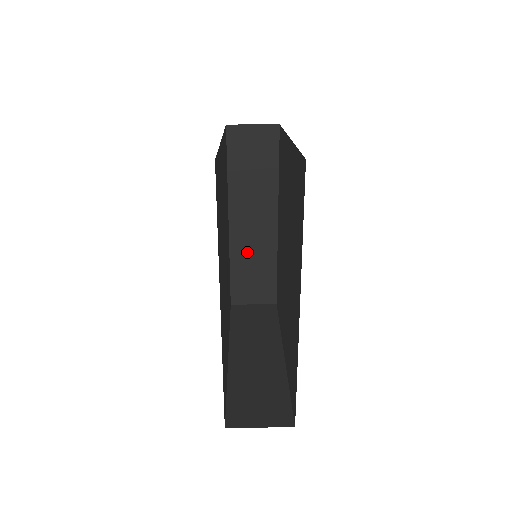
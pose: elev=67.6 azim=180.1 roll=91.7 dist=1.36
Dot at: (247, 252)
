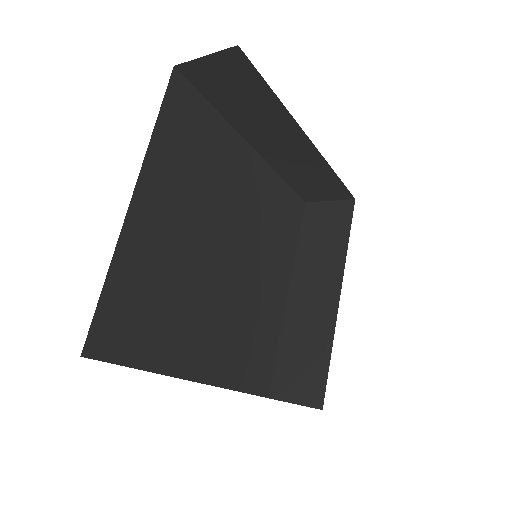
Dot at: (293, 167)
